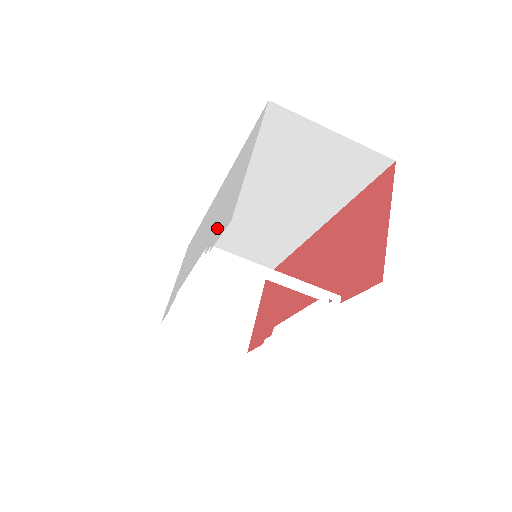
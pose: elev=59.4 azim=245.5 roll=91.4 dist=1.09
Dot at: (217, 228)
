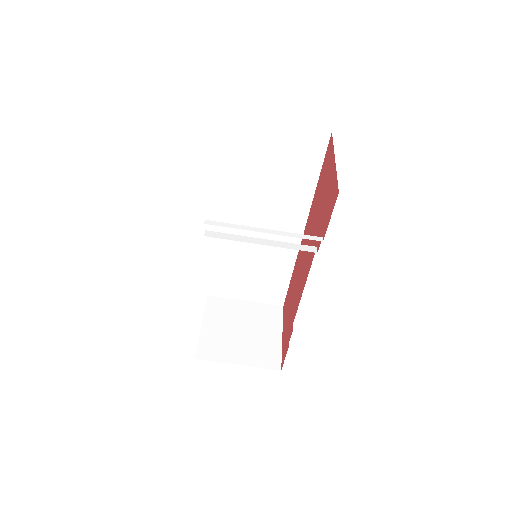
Dot at: occluded
